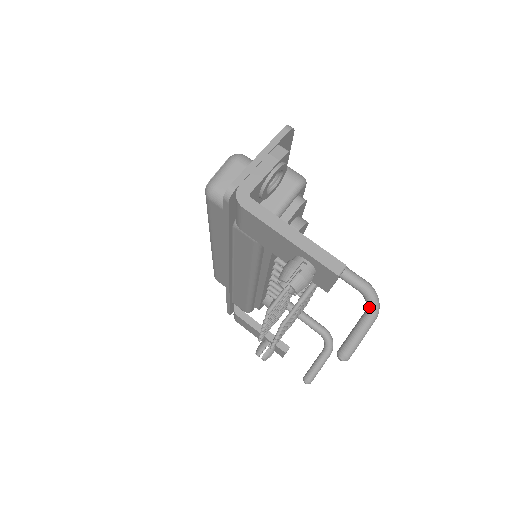
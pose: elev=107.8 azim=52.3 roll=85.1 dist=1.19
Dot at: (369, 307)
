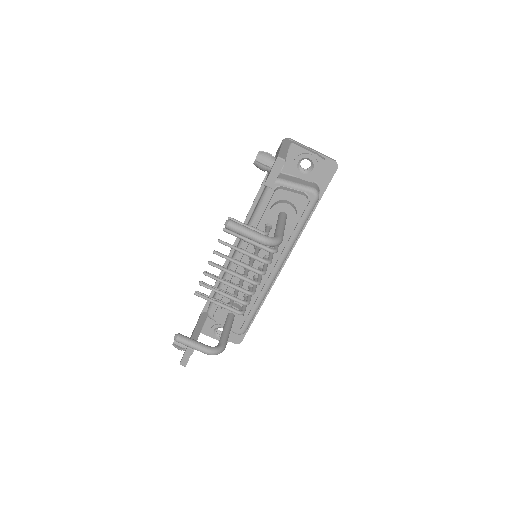
Dot at: (268, 236)
